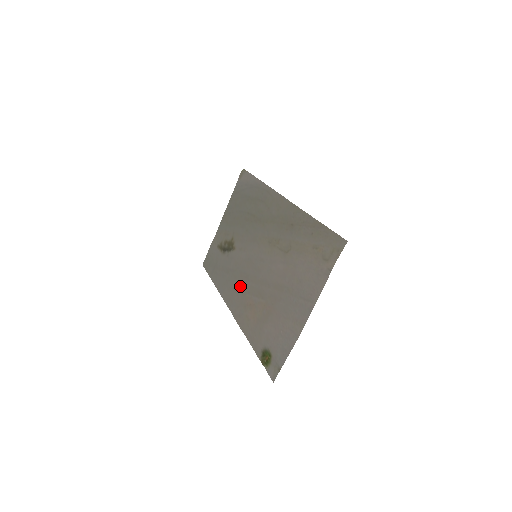
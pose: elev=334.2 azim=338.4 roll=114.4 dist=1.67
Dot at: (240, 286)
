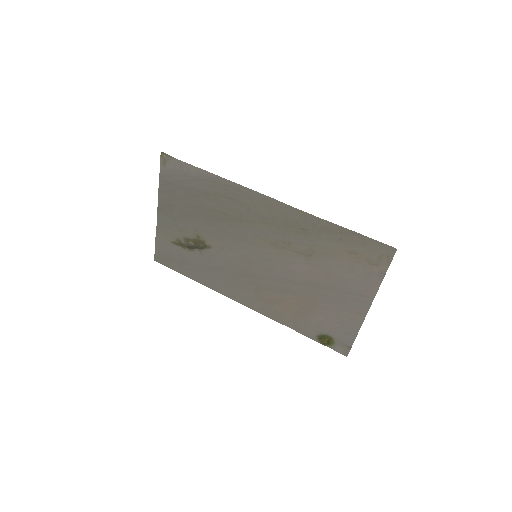
Dot at: (246, 284)
